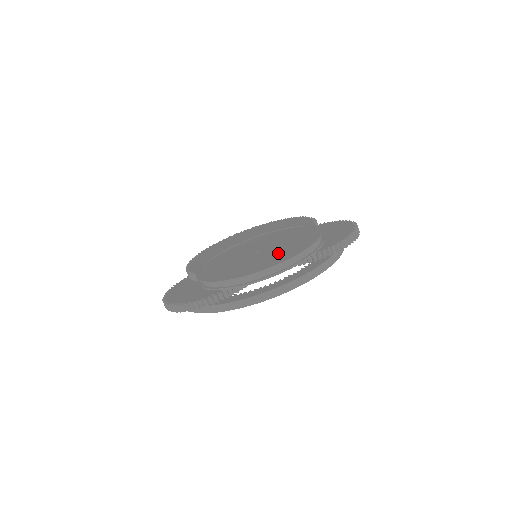
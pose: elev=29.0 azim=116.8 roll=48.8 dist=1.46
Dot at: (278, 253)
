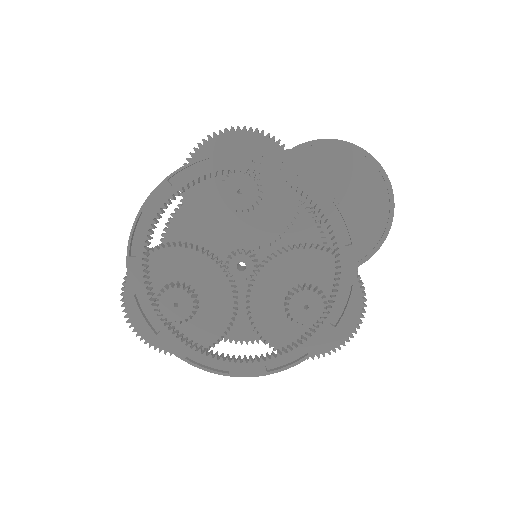
Dot at: occluded
